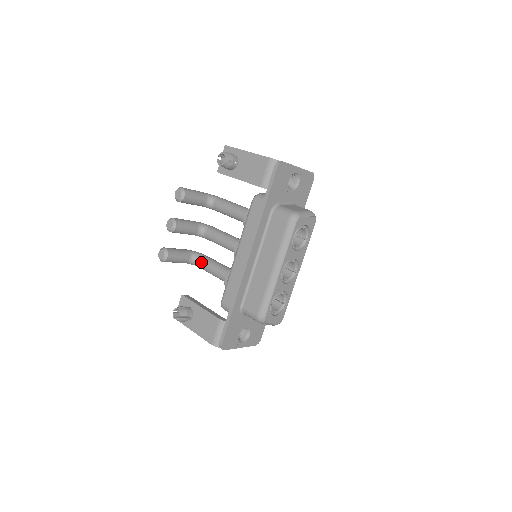
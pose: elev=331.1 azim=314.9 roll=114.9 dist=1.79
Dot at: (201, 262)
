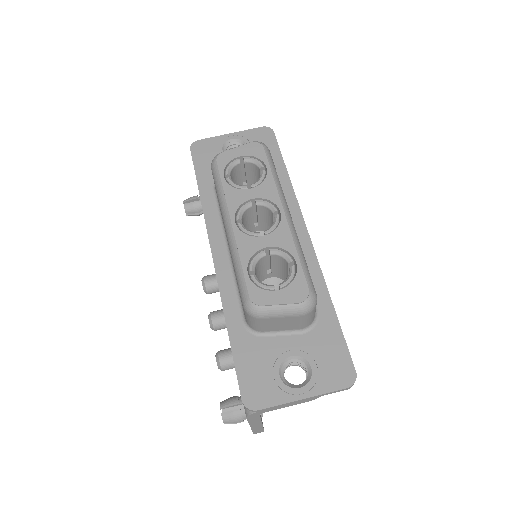
Dot at: occluded
